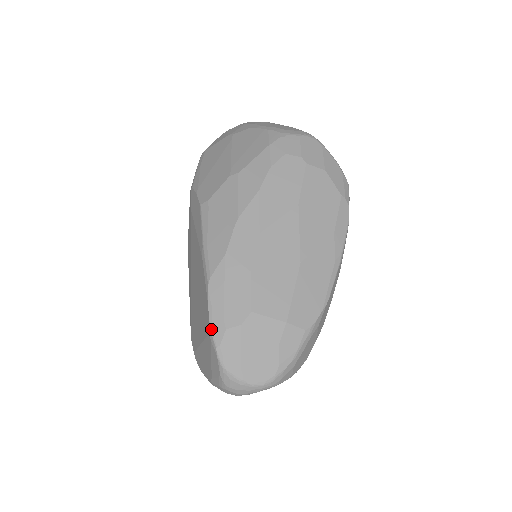
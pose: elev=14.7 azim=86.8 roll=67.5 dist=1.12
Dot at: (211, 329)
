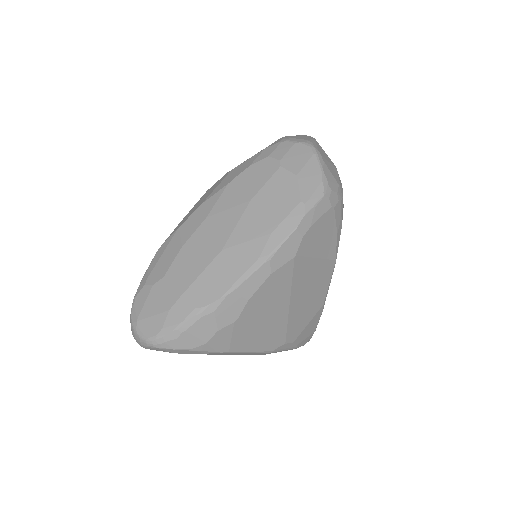
Dot at: (140, 283)
